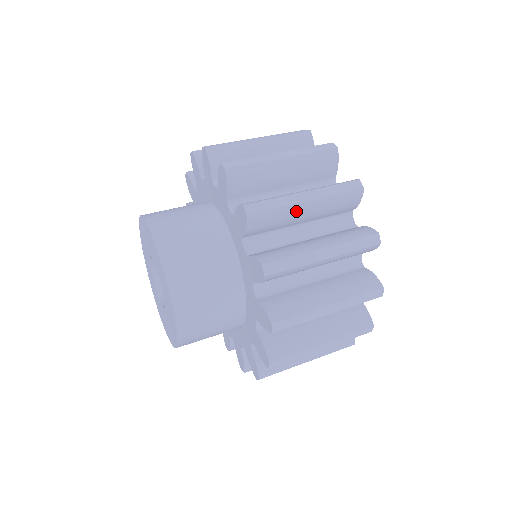
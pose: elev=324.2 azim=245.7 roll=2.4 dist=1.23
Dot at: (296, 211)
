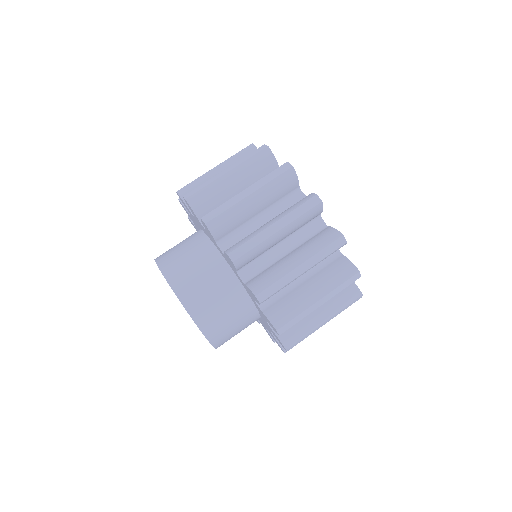
Dot at: (271, 241)
